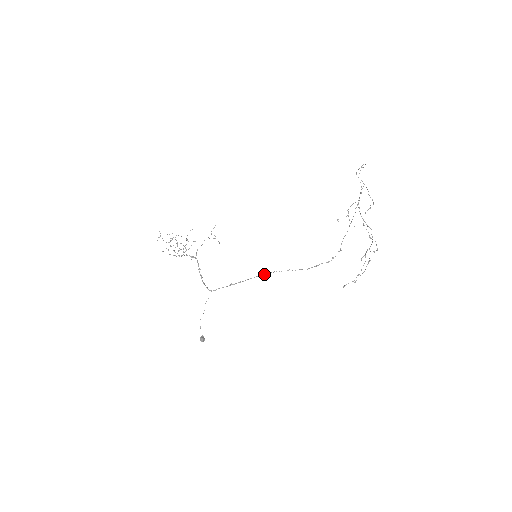
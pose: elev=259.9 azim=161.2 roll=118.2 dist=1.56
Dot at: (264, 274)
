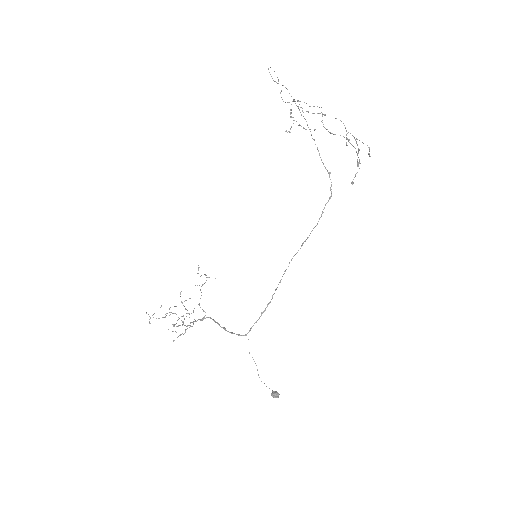
Dot at: (284, 273)
